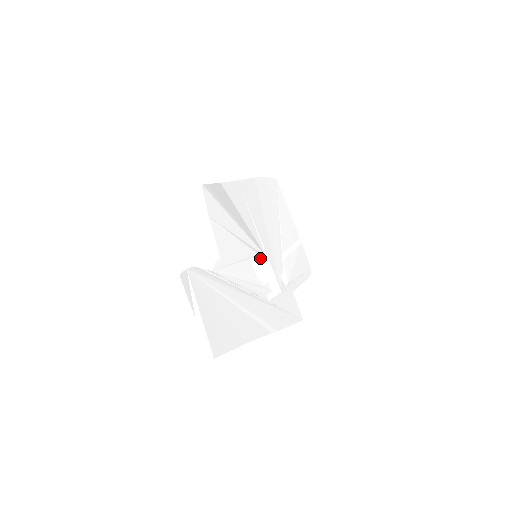
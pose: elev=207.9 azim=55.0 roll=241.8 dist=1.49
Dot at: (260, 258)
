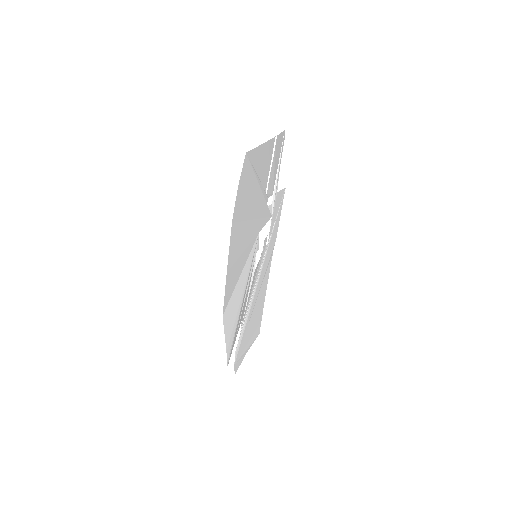
Dot at: (258, 248)
